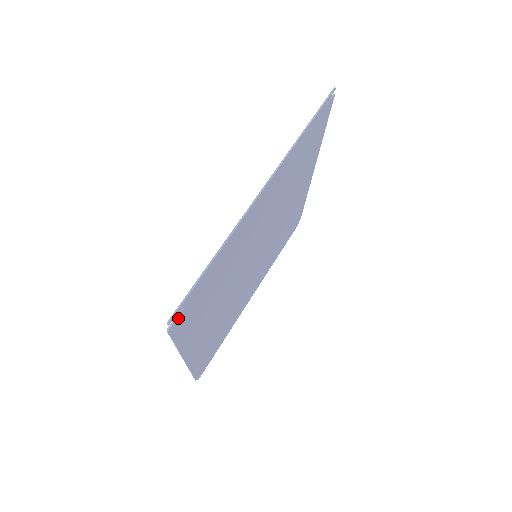
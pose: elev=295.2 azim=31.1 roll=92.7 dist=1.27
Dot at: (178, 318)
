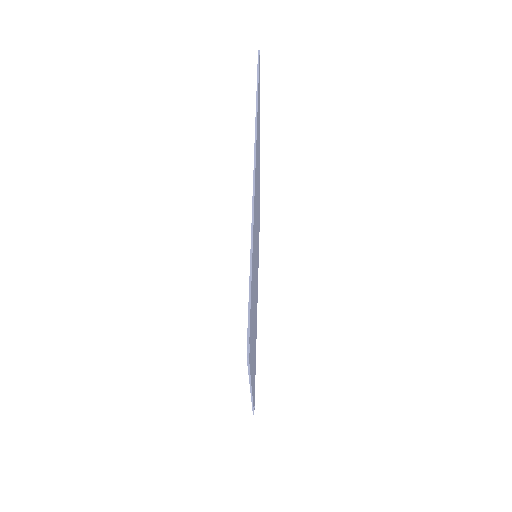
Dot at: occluded
